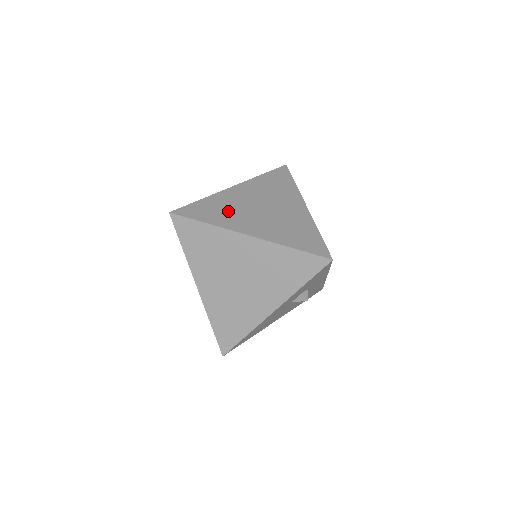
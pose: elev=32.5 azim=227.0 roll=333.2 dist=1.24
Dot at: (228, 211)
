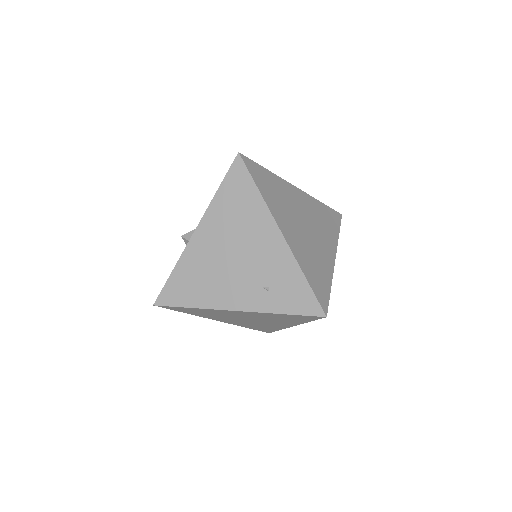
Dot at: occluded
